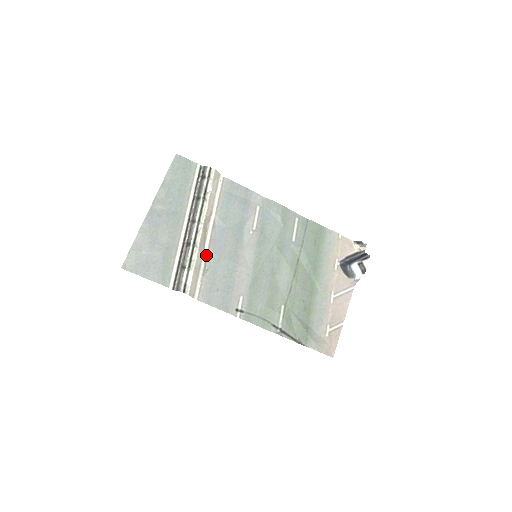
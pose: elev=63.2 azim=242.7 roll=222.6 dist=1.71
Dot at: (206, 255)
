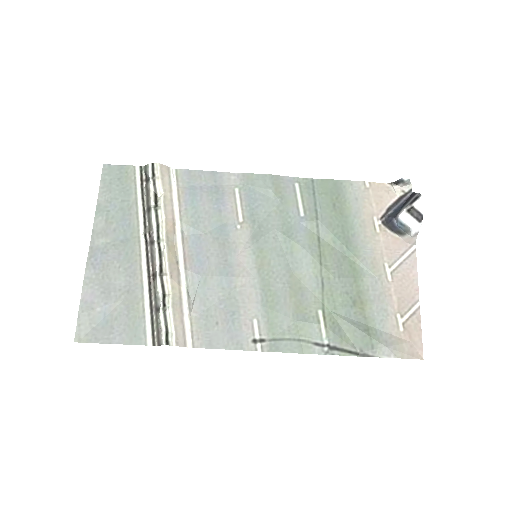
Dot at: (185, 281)
